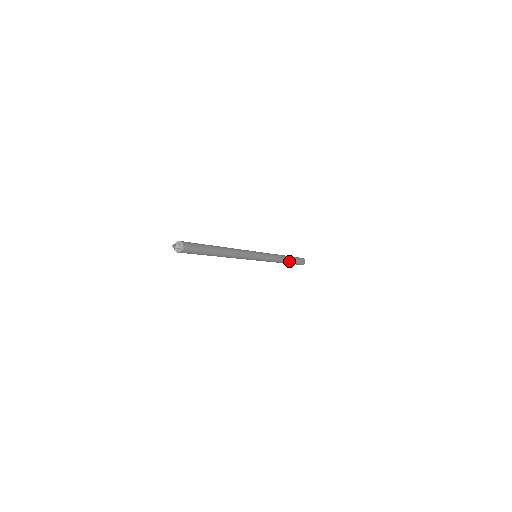
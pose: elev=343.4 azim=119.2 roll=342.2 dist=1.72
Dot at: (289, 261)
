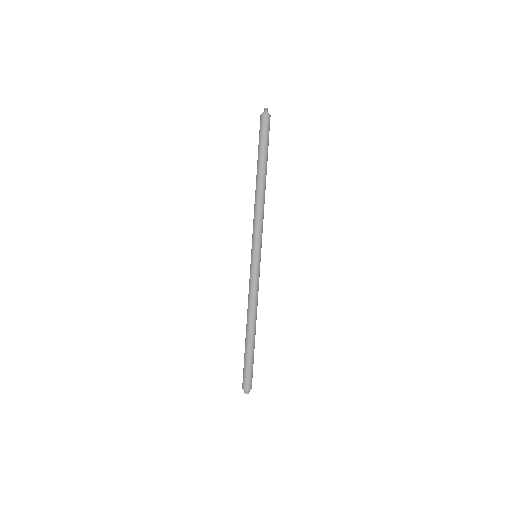
Dot at: (254, 338)
